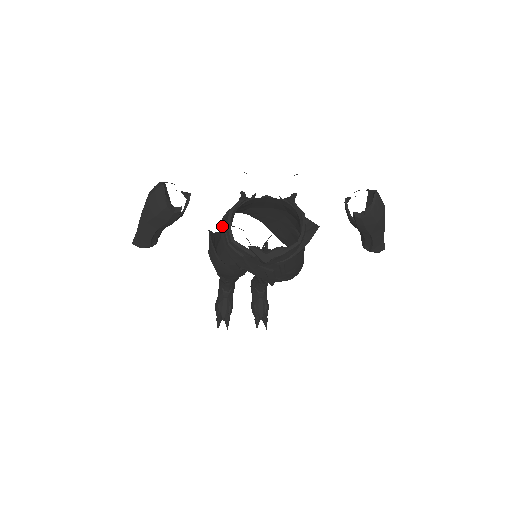
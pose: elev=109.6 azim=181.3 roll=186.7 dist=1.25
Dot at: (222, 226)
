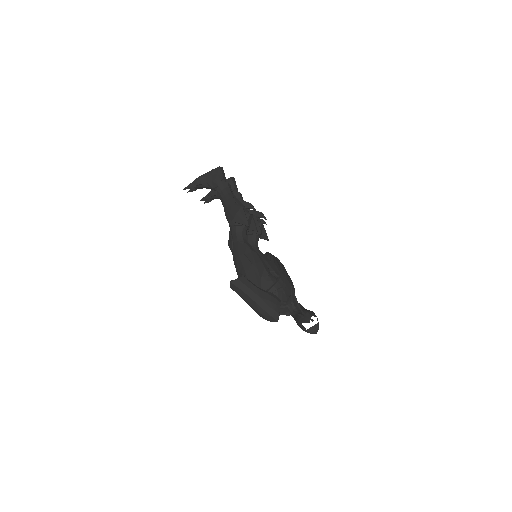
Dot at: occluded
